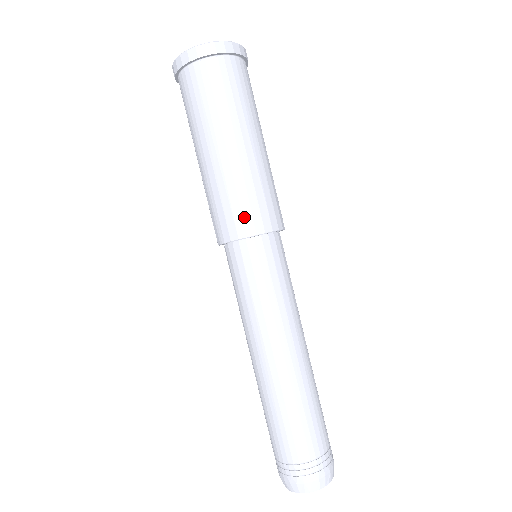
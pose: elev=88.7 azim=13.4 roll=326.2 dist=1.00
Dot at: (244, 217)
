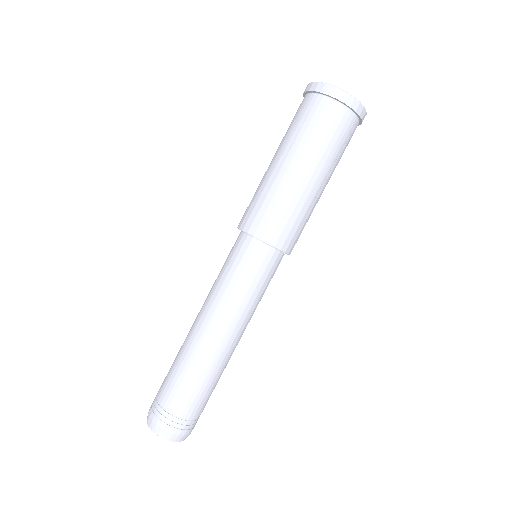
Dot at: (256, 218)
